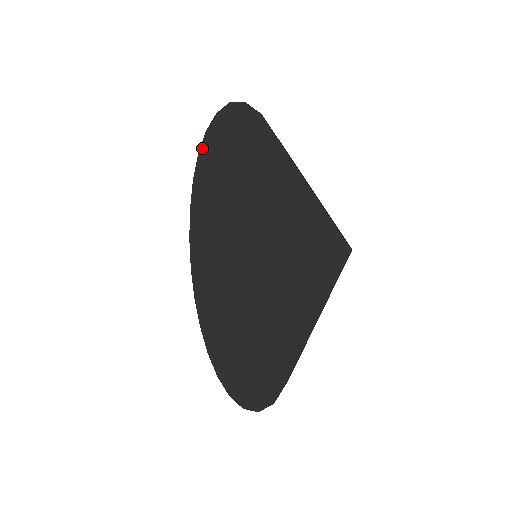
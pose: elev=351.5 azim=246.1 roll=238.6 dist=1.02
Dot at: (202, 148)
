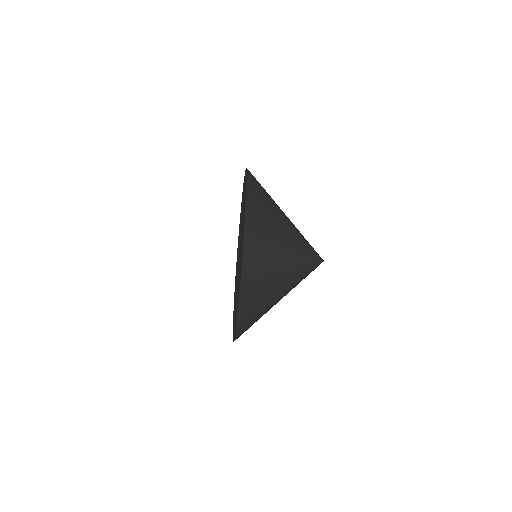
Dot at: (236, 263)
